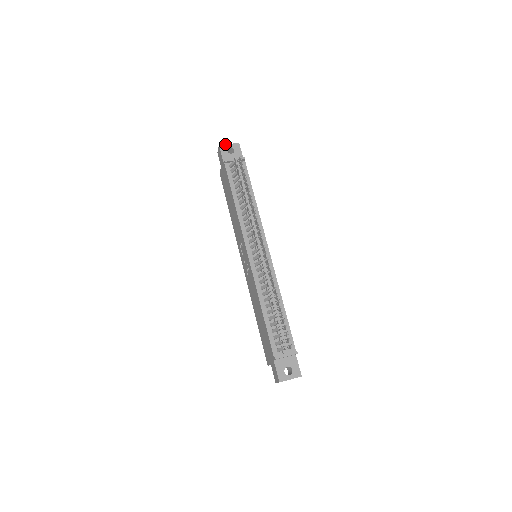
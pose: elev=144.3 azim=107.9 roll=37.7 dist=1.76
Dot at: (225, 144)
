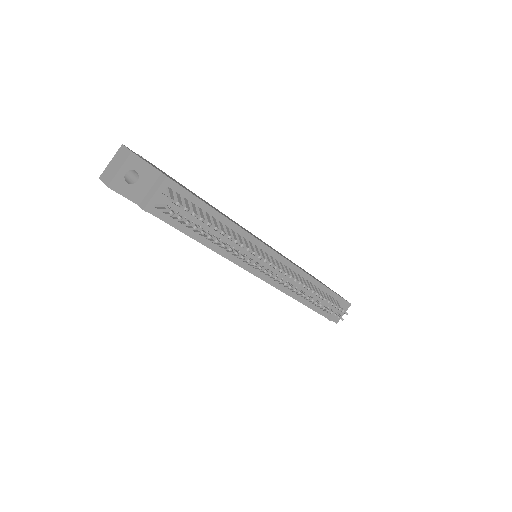
Dot at: (114, 176)
